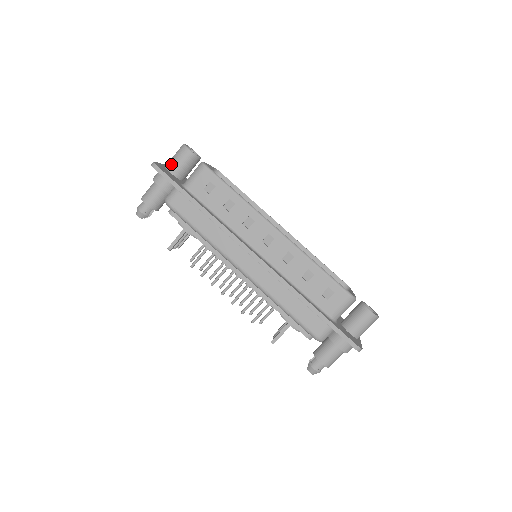
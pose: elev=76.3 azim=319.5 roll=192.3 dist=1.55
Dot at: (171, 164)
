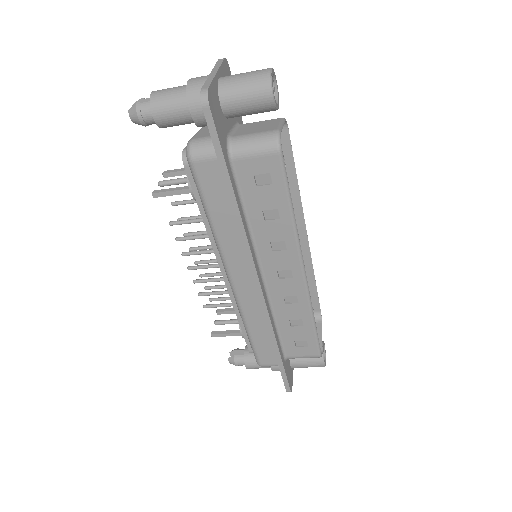
Dot at: (230, 93)
